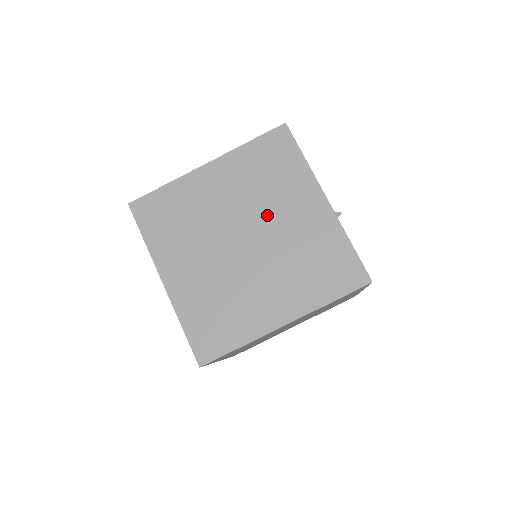
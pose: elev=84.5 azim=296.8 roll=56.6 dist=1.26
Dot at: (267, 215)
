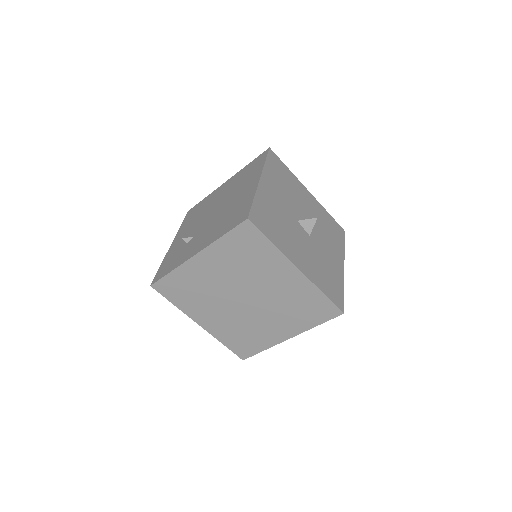
Dot at: (256, 283)
